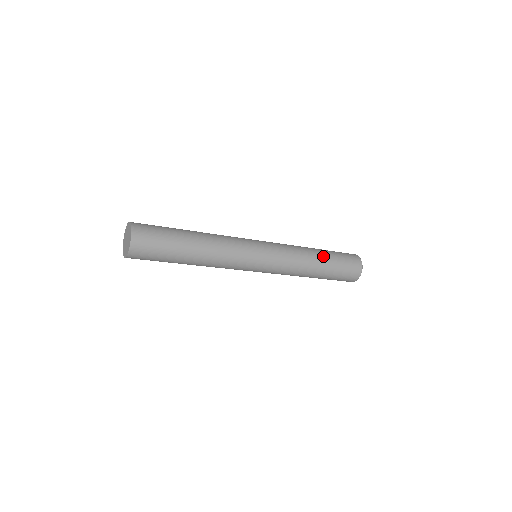
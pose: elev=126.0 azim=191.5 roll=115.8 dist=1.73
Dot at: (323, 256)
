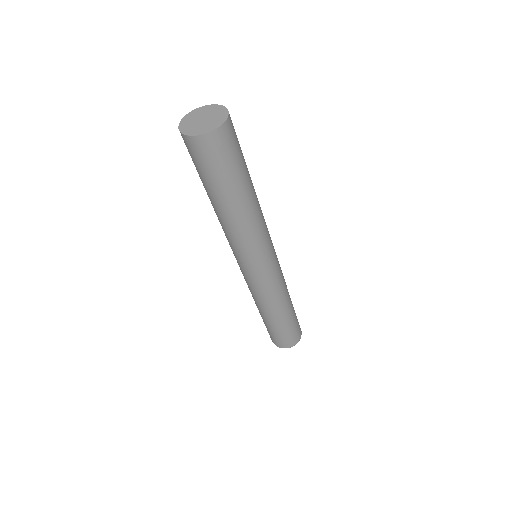
Dot at: occluded
